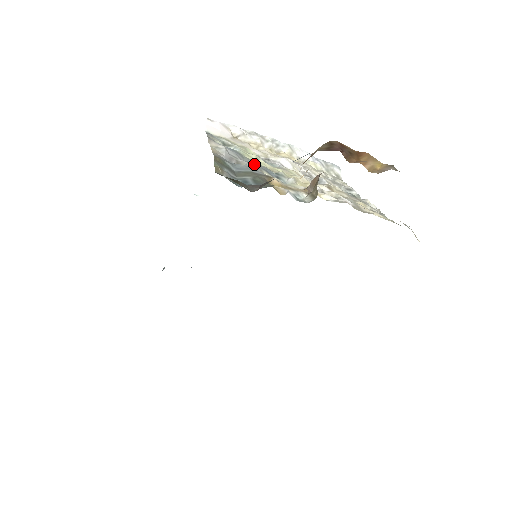
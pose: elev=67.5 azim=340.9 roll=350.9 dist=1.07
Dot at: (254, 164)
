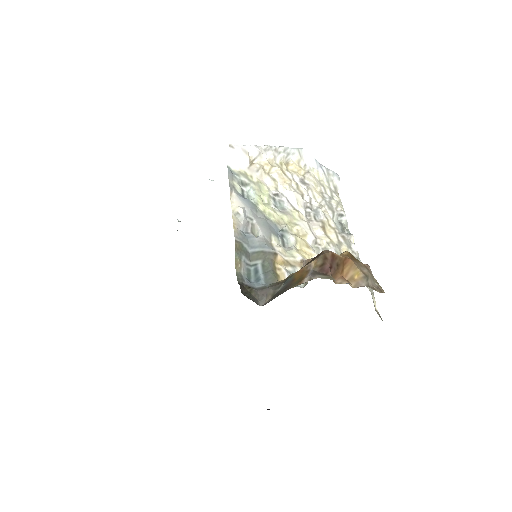
Dot at: (265, 225)
